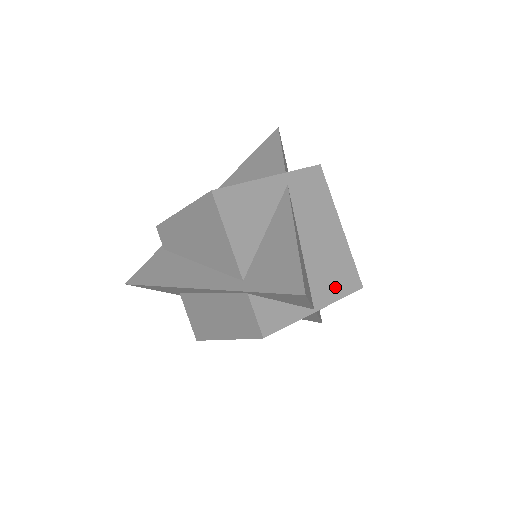
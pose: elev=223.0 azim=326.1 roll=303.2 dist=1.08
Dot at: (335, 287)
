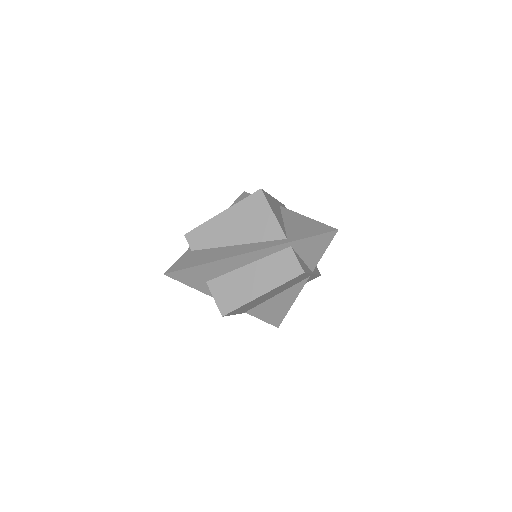
Dot at: occluded
